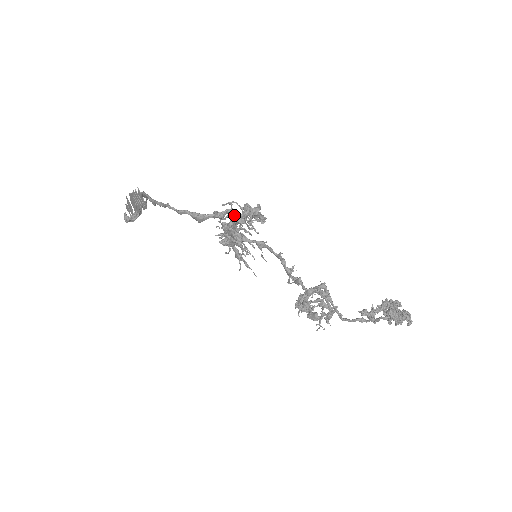
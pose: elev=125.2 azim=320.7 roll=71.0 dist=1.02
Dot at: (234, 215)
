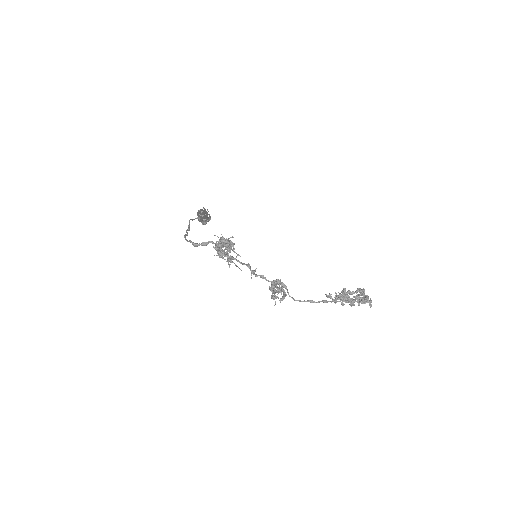
Dot at: occluded
